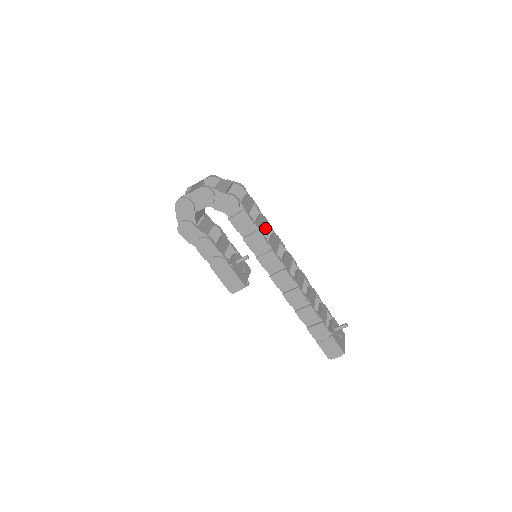
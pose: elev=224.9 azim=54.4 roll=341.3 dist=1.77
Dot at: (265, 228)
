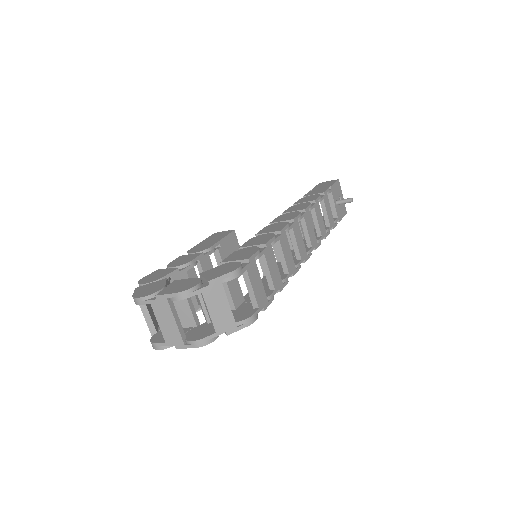
Dot at: occluded
